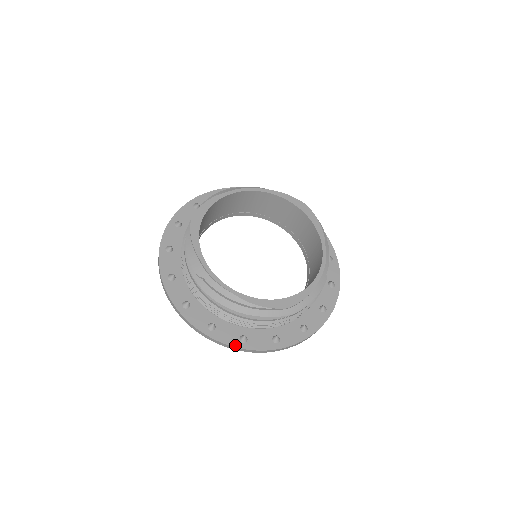
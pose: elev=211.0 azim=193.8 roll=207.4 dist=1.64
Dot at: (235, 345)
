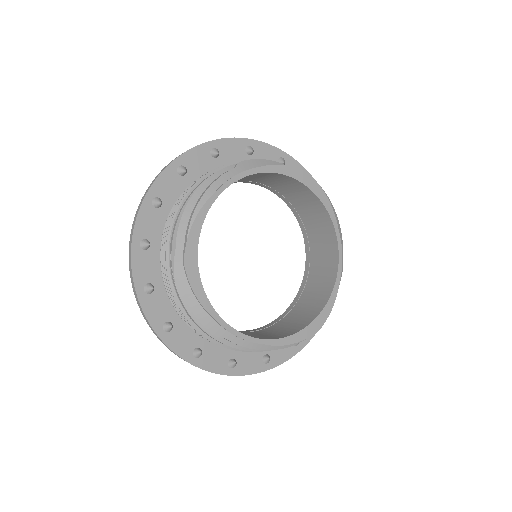
Dot at: (261, 370)
